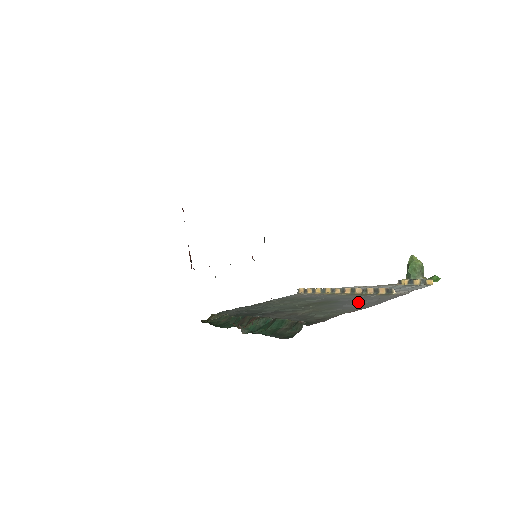
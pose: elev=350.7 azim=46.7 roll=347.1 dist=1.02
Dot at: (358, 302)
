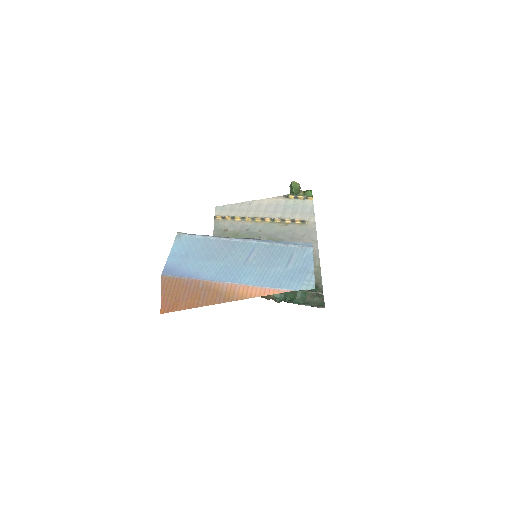
Dot at: occluded
